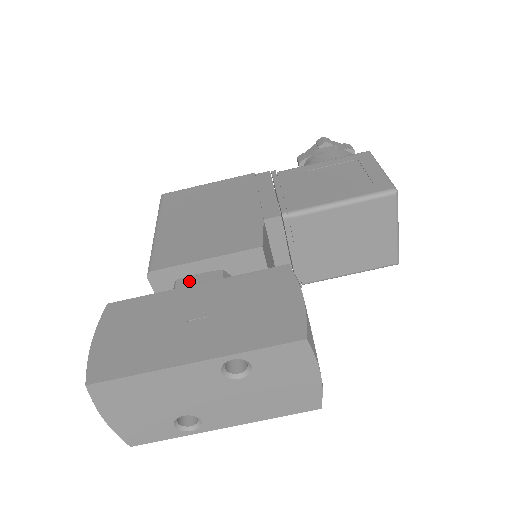
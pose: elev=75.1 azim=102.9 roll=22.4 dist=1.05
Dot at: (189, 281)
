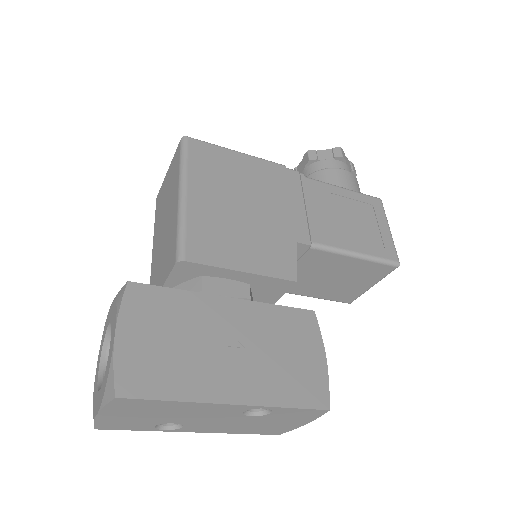
Dot at: (216, 285)
